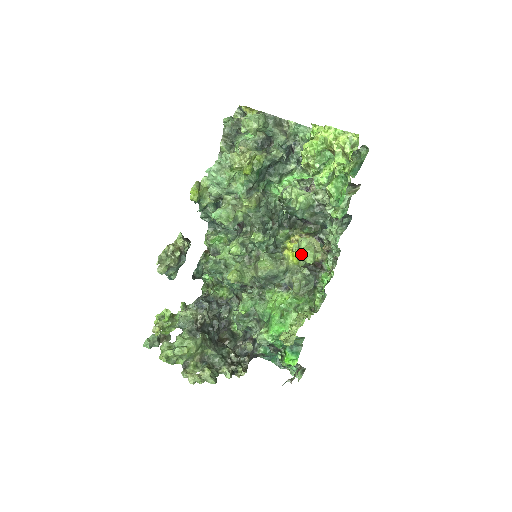
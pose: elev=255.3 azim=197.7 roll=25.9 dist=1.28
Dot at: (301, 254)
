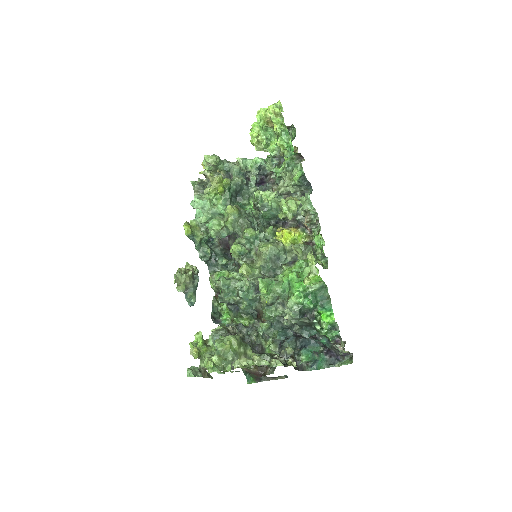
Dot at: (285, 207)
